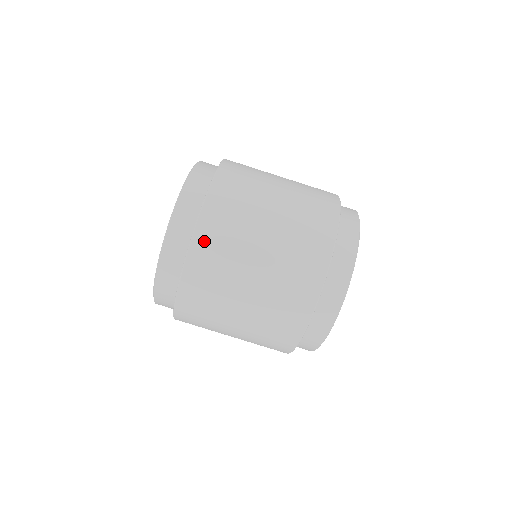
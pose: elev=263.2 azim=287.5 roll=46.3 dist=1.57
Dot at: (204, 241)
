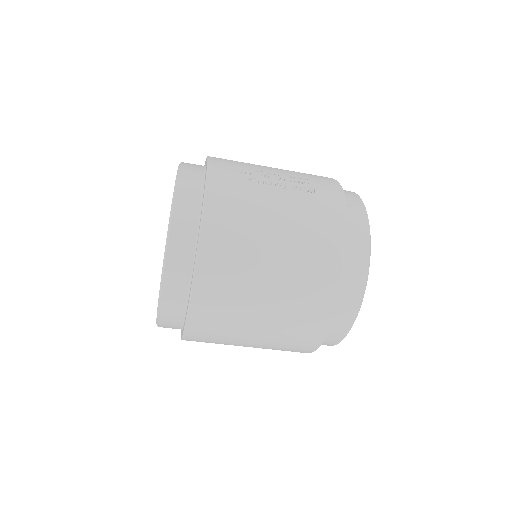
Dot at: occluded
